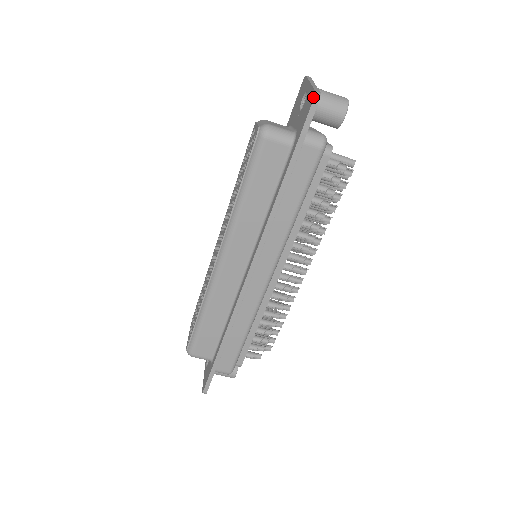
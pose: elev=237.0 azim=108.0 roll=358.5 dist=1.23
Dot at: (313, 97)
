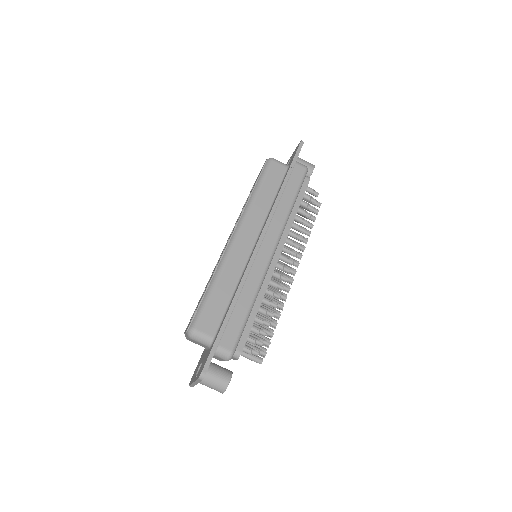
Dot at: (300, 141)
